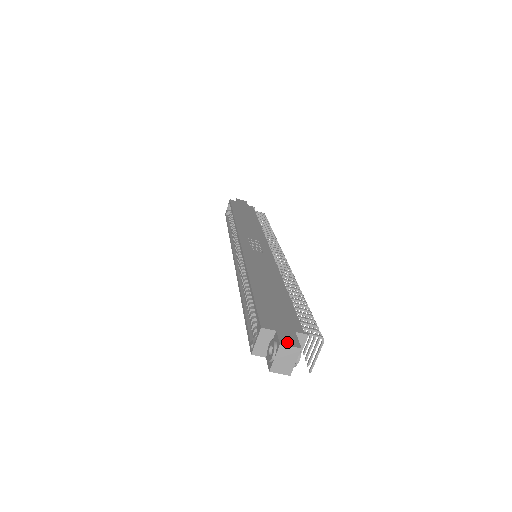
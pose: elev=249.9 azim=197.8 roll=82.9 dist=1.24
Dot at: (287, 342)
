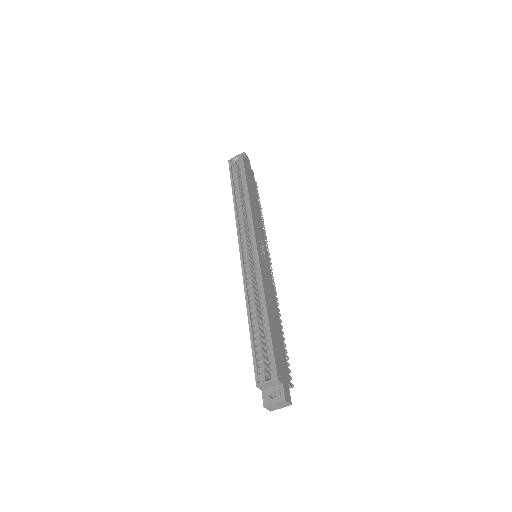
Dot at: (287, 398)
